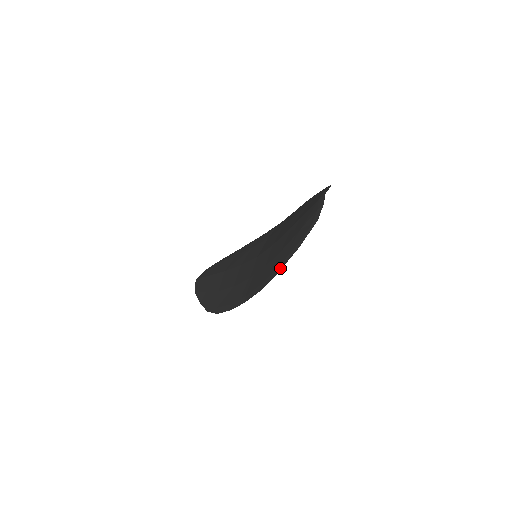
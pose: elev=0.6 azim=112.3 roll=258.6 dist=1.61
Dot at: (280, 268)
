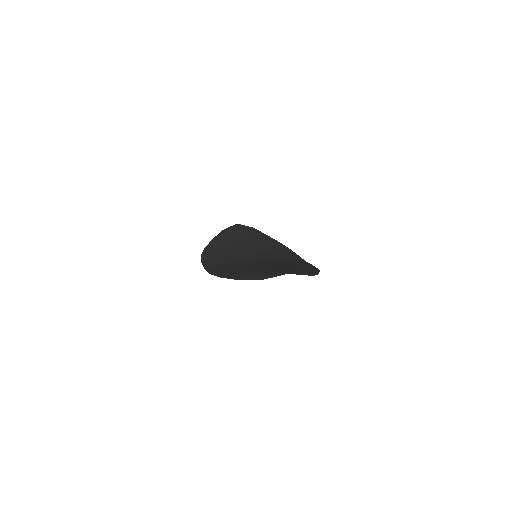
Dot at: (223, 276)
